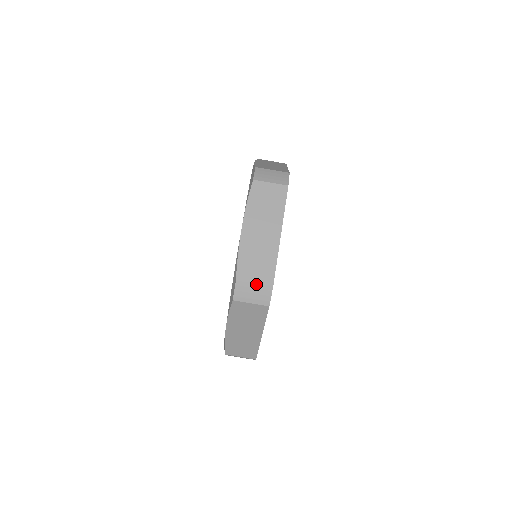
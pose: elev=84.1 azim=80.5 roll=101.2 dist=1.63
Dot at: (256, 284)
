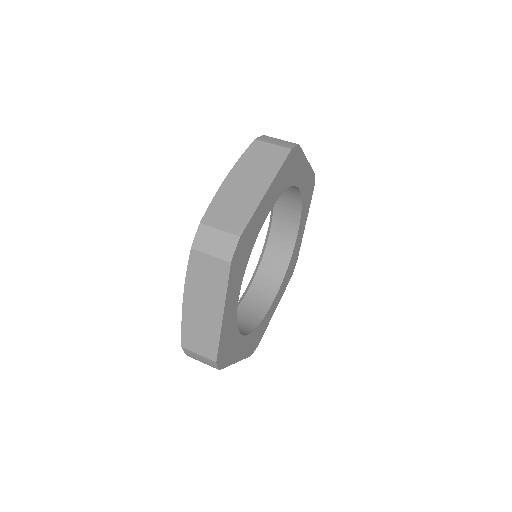
Dot at: (283, 140)
